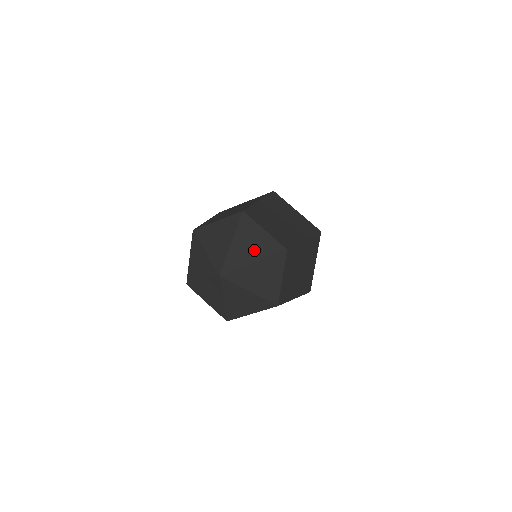
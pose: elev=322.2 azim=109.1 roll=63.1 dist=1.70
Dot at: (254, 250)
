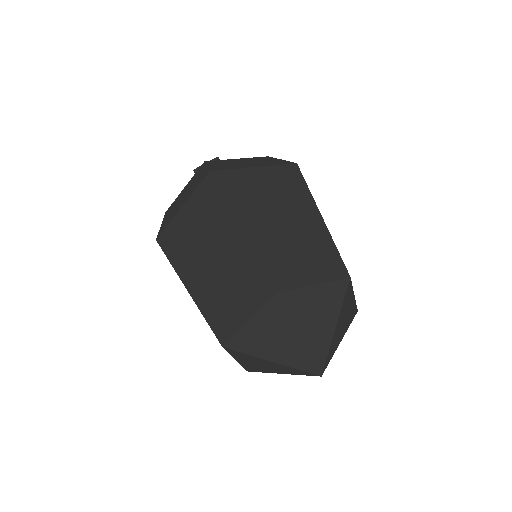
Dot at: (325, 317)
